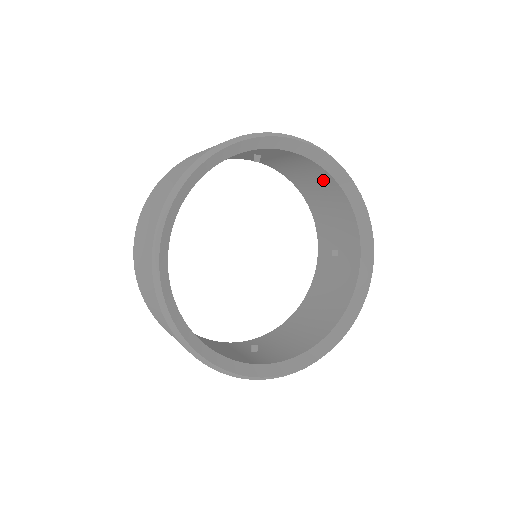
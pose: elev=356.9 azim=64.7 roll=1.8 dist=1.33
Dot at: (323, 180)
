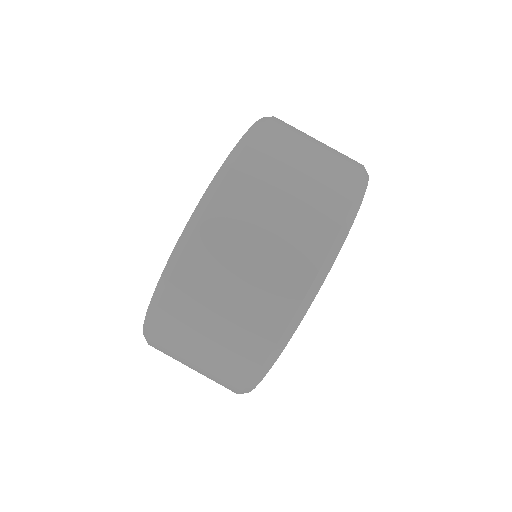
Dot at: occluded
